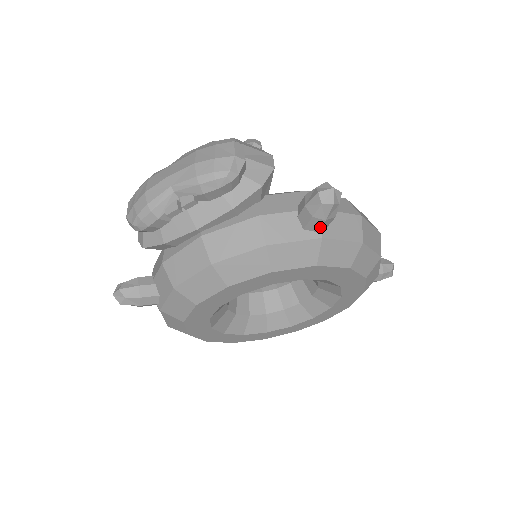
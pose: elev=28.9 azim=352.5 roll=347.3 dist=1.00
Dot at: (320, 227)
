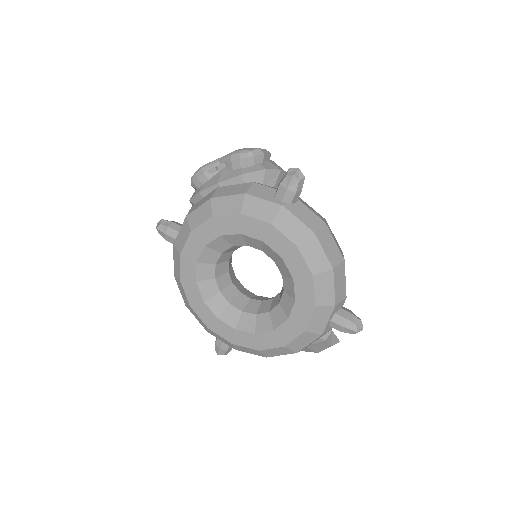
Dot at: (284, 197)
